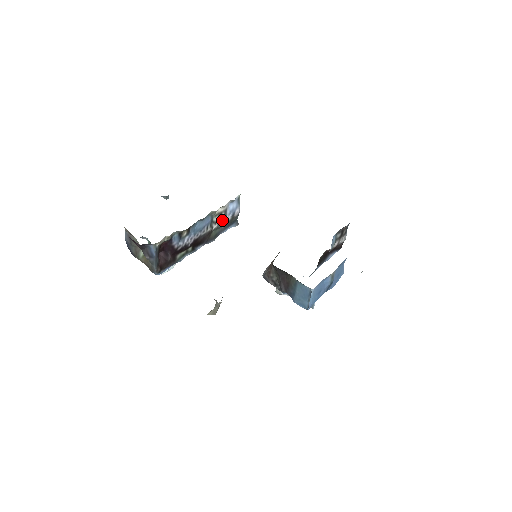
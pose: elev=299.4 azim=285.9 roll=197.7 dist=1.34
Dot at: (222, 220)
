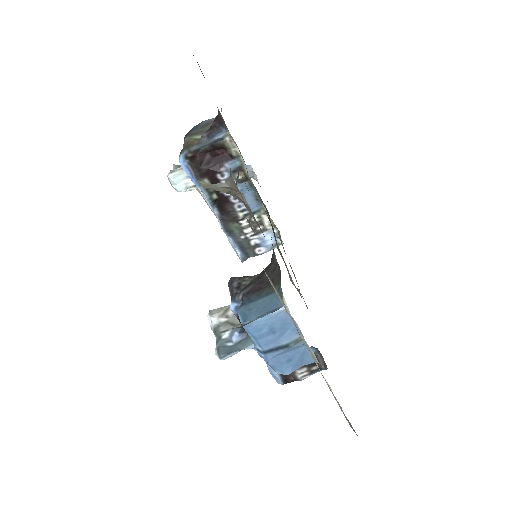
Dot at: (252, 230)
